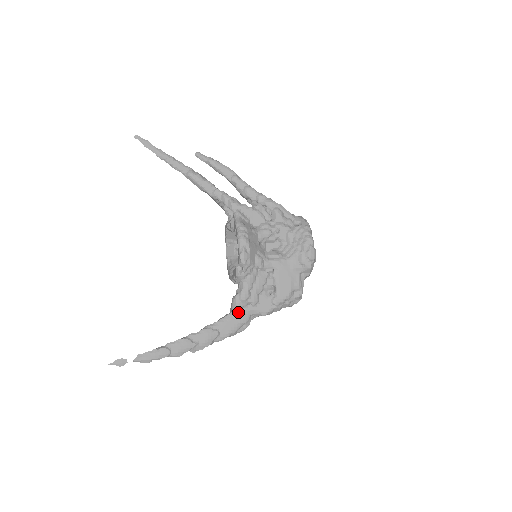
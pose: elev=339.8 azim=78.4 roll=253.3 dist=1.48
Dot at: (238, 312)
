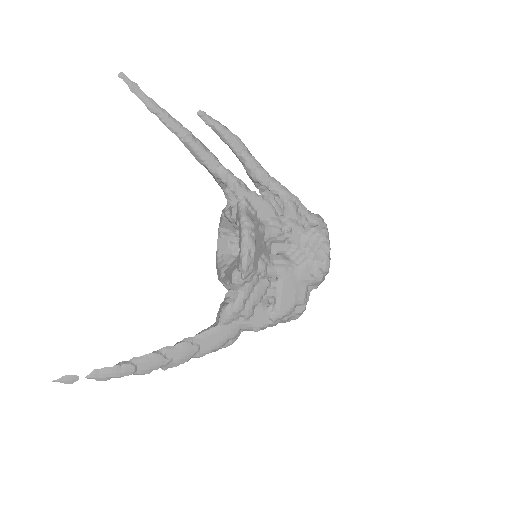
Dot at: (226, 325)
